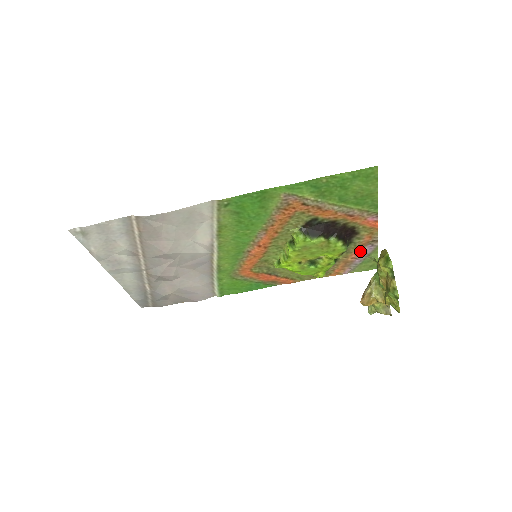
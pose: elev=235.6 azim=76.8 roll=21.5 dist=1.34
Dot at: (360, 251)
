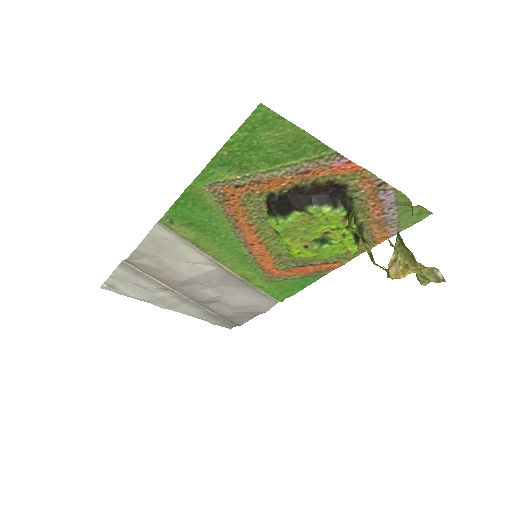
Dot at: (378, 203)
